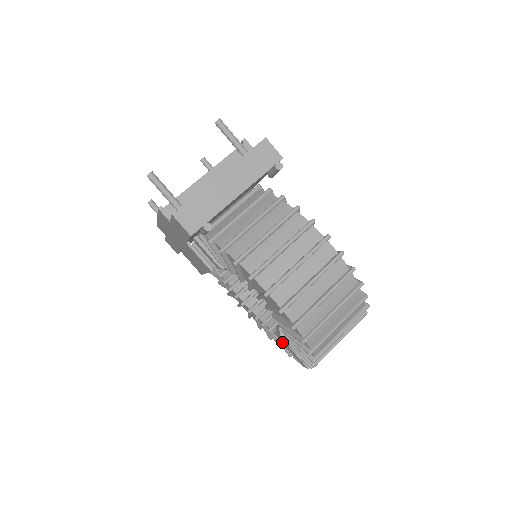
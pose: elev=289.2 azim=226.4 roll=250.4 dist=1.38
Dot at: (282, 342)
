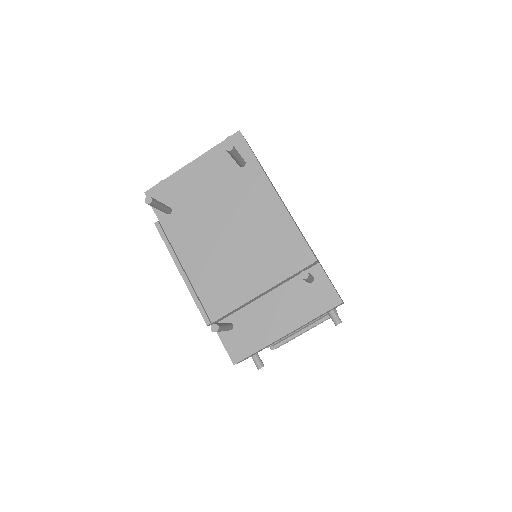
Dot at: occluded
